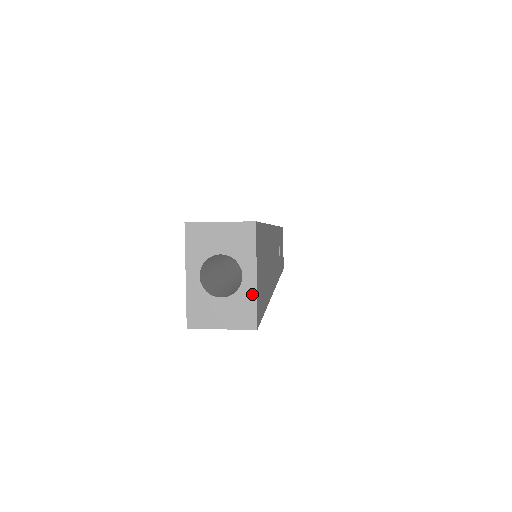
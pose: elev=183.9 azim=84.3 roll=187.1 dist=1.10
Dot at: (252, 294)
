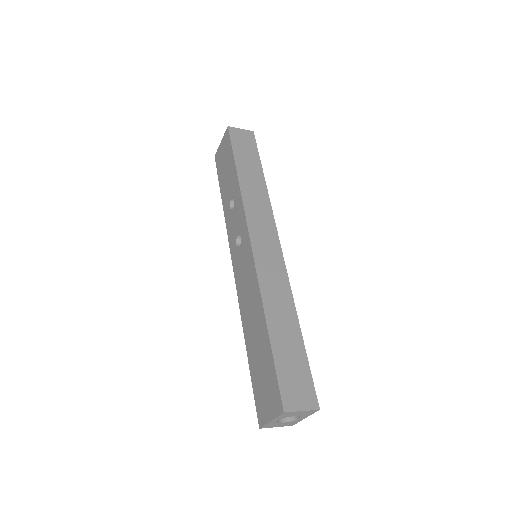
Dot at: (299, 421)
